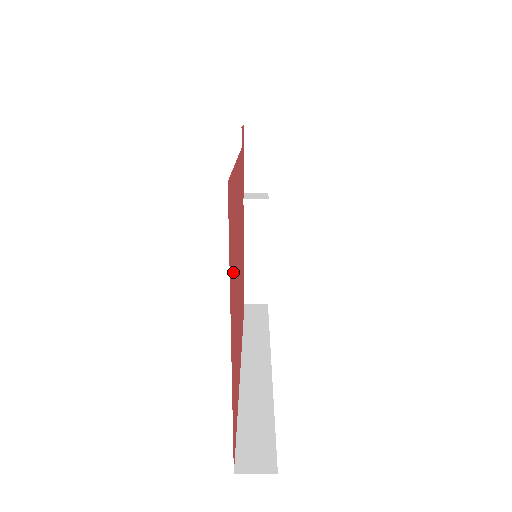
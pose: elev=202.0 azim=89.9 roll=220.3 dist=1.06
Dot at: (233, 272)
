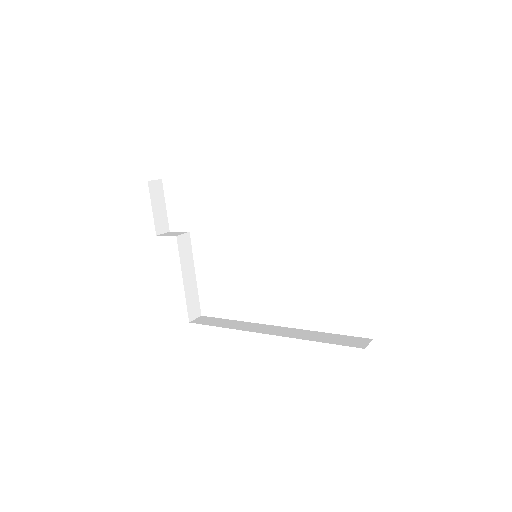
Dot at: occluded
